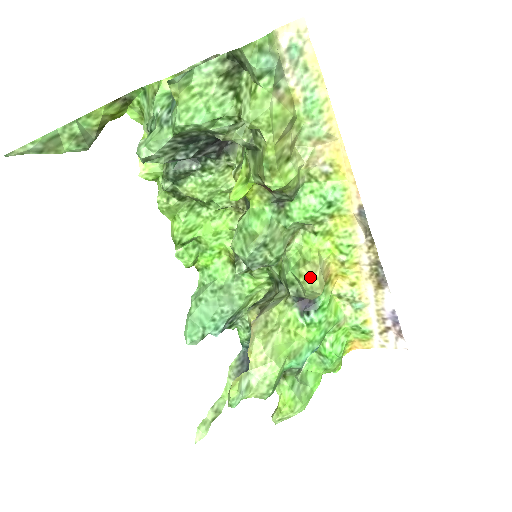
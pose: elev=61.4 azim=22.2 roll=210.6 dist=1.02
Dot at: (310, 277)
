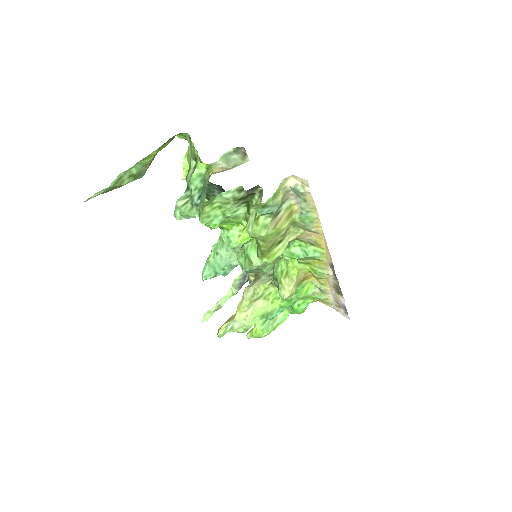
Dot at: (285, 288)
